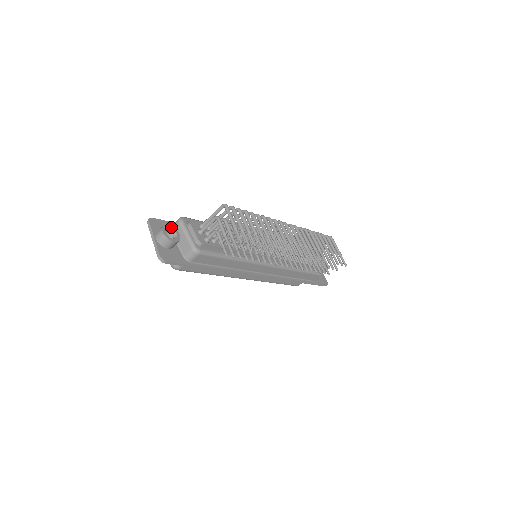
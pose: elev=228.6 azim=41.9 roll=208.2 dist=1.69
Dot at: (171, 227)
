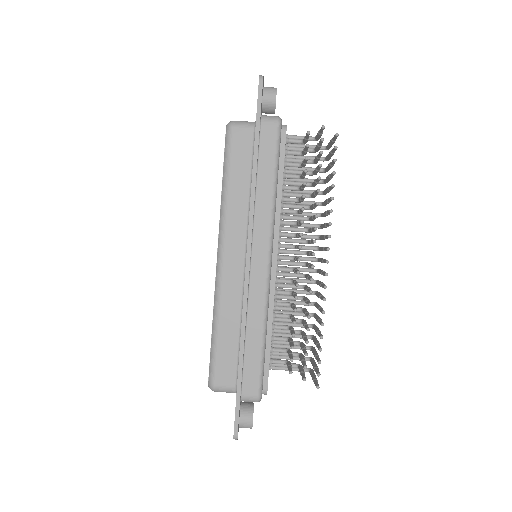
Dot at: occluded
